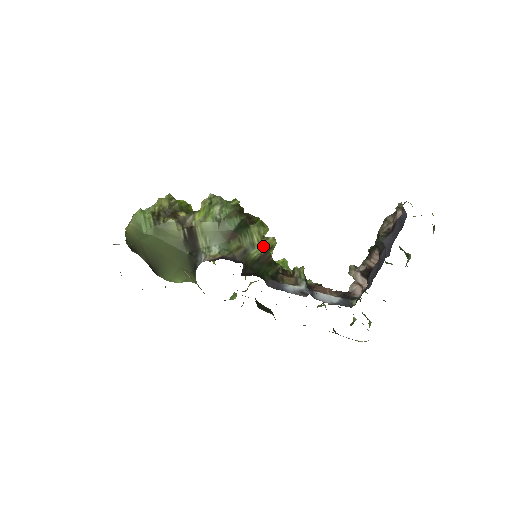
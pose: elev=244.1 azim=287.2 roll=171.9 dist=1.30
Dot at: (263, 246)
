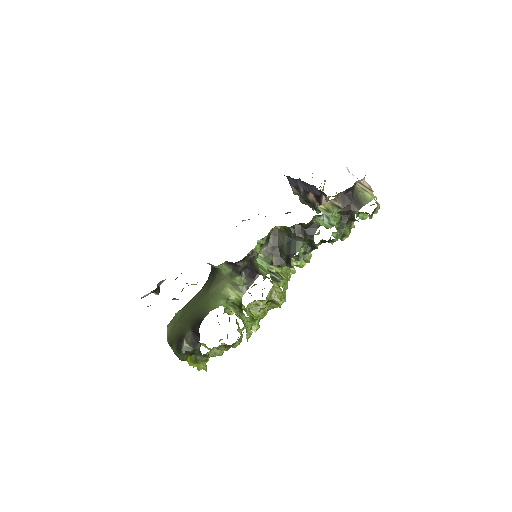
Dot at: occluded
